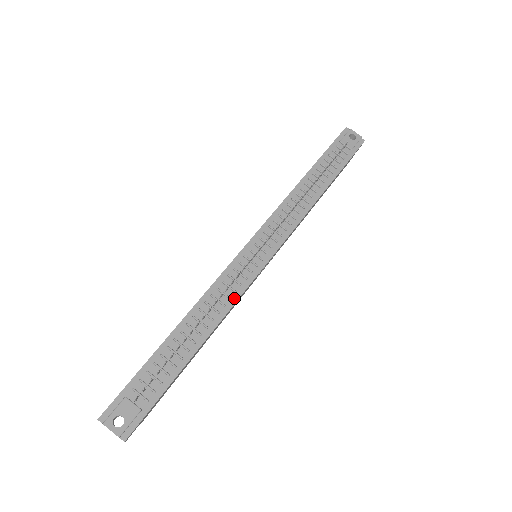
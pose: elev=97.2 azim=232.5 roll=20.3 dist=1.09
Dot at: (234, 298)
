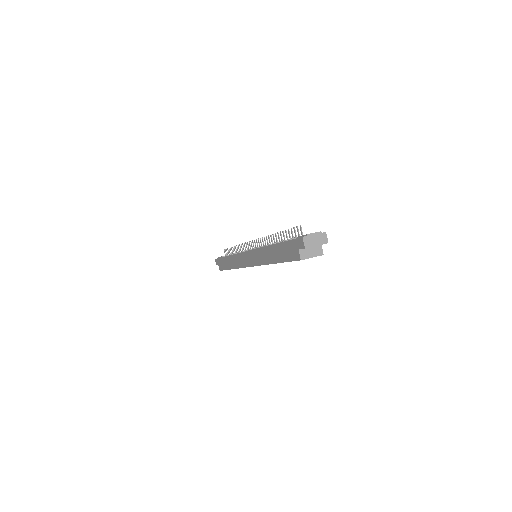
Dot at: occluded
